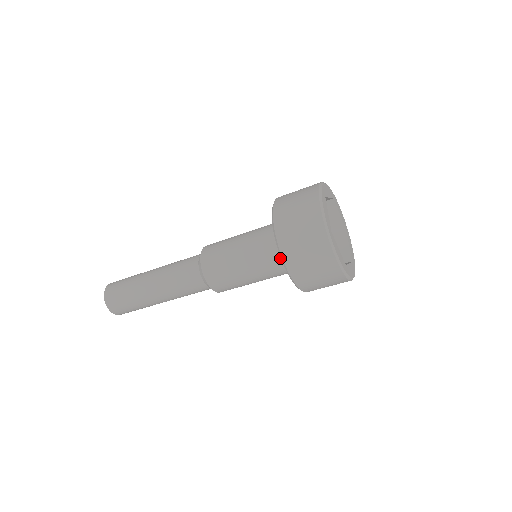
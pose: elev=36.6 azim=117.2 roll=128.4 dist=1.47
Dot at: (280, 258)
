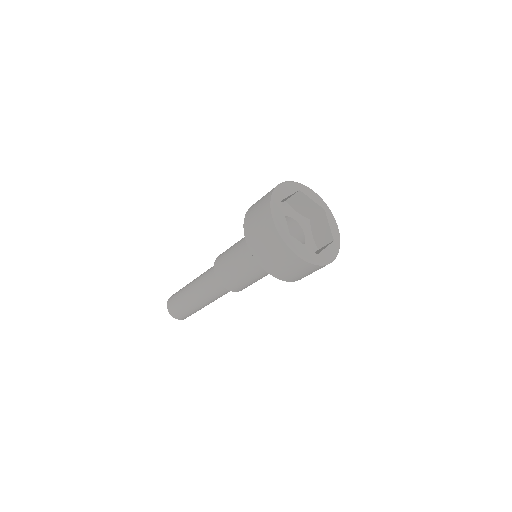
Dot at: occluded
